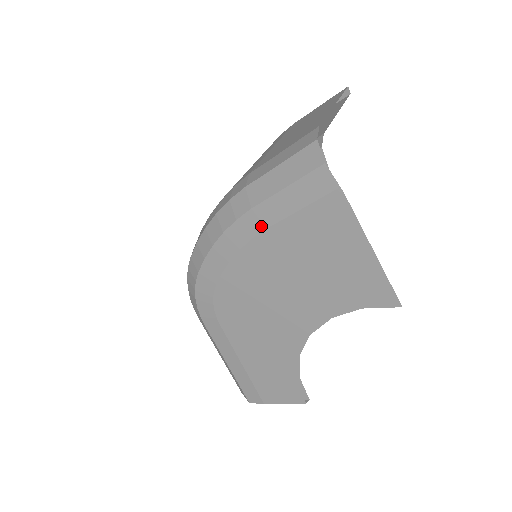
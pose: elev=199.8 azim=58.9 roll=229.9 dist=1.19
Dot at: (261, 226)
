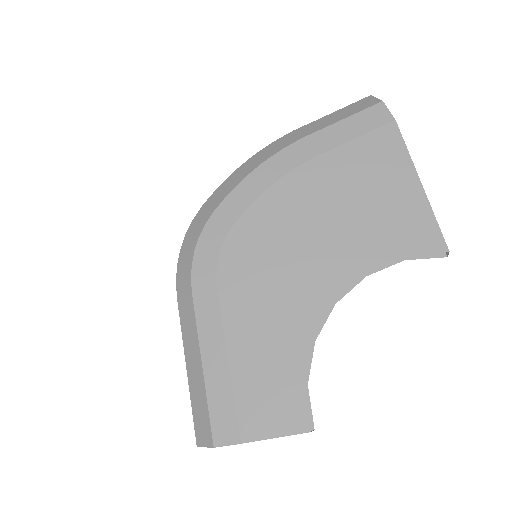
Dot at: (309, 154)
